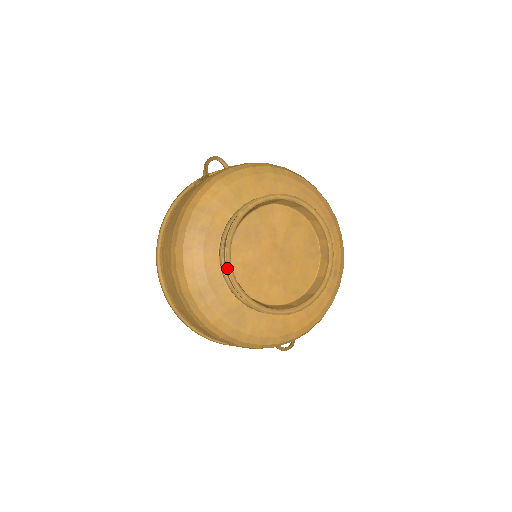
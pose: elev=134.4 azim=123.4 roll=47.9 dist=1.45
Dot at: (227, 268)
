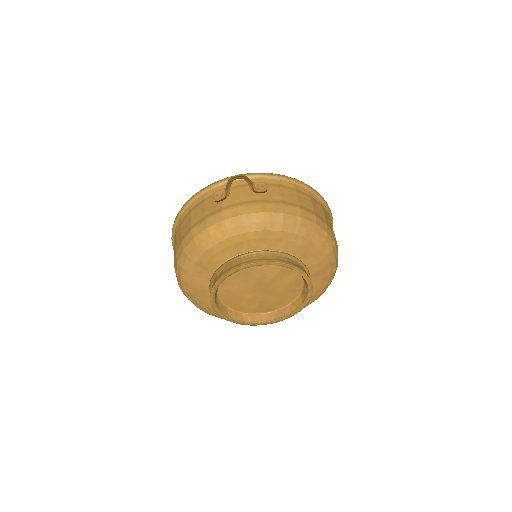
Dot at: (210, 300)
